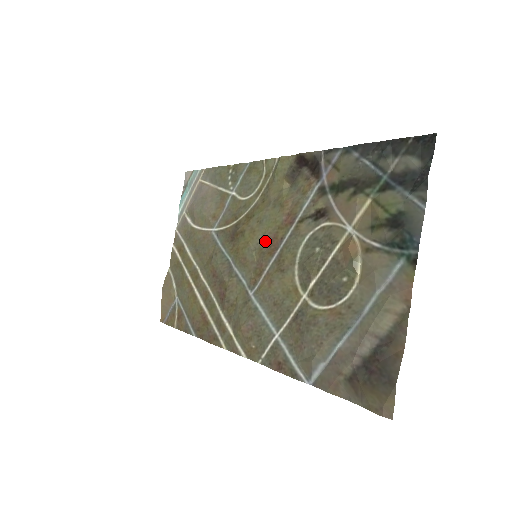
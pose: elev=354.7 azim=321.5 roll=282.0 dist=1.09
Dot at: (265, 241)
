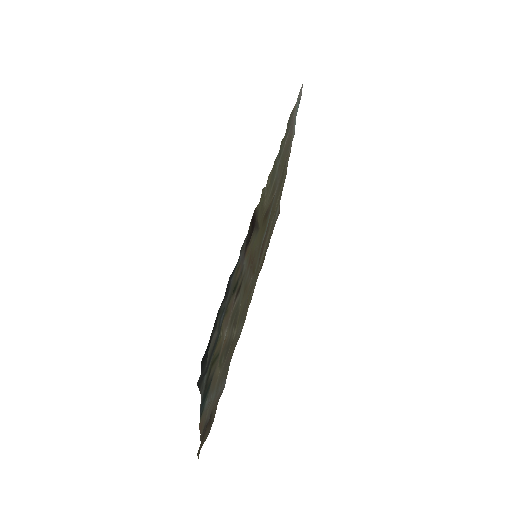
Dot at: (254, 254)
